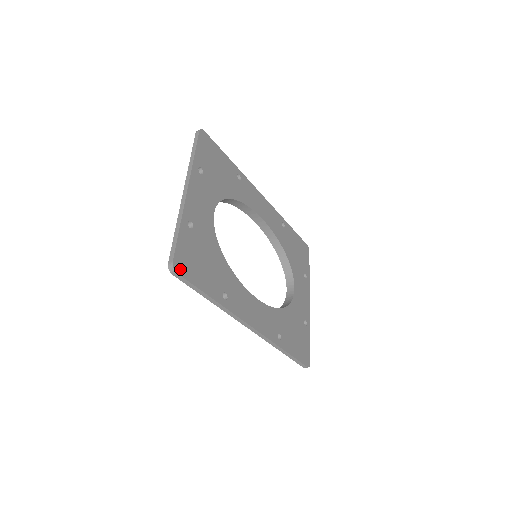
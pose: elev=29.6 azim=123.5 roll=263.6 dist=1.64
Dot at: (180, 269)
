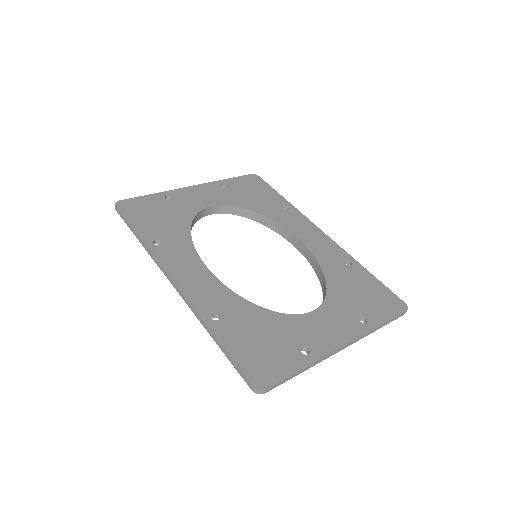
Dot at: (122, 206)
